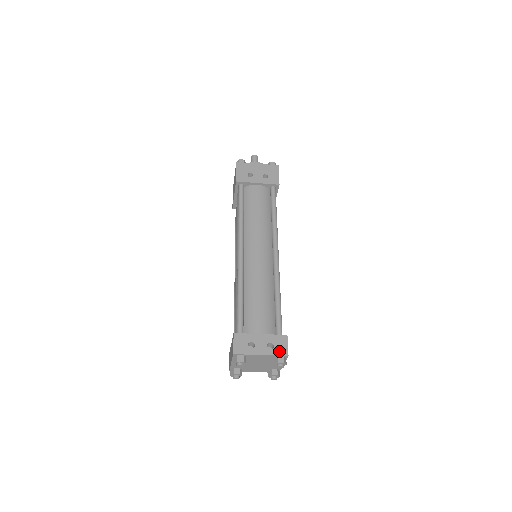
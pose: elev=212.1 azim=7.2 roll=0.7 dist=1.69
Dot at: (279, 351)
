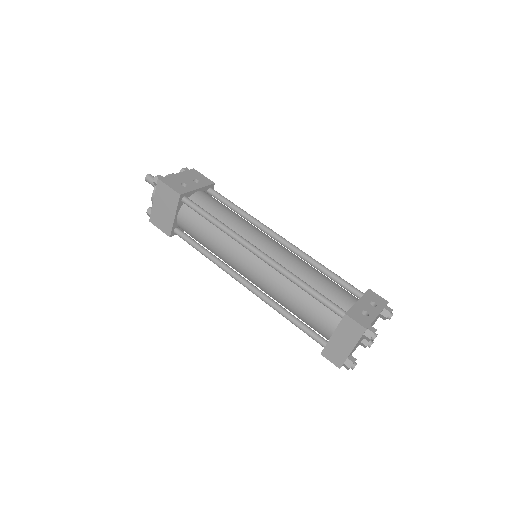
Dot at: (381, 303)
